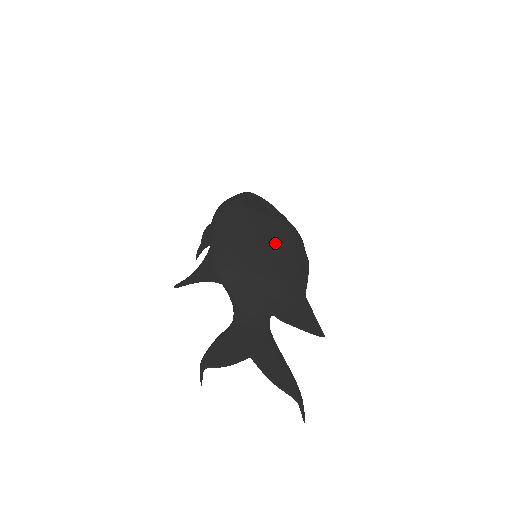
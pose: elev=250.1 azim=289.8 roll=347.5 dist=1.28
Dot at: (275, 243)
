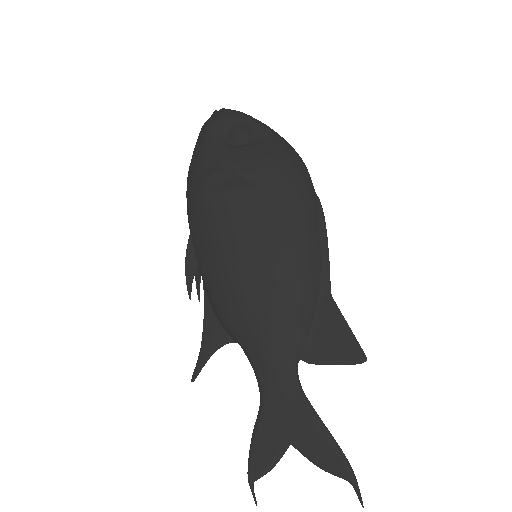
Dot at: (266, 239)
